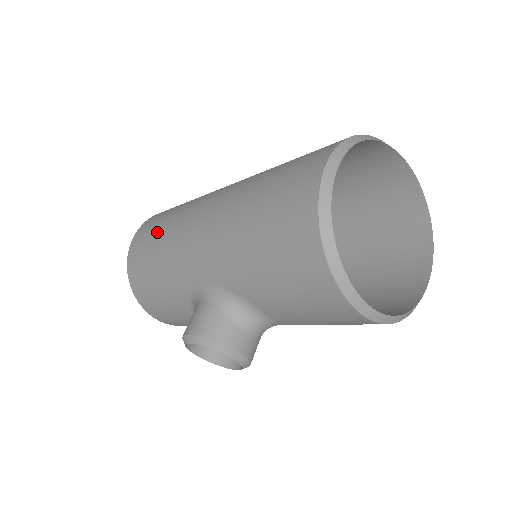
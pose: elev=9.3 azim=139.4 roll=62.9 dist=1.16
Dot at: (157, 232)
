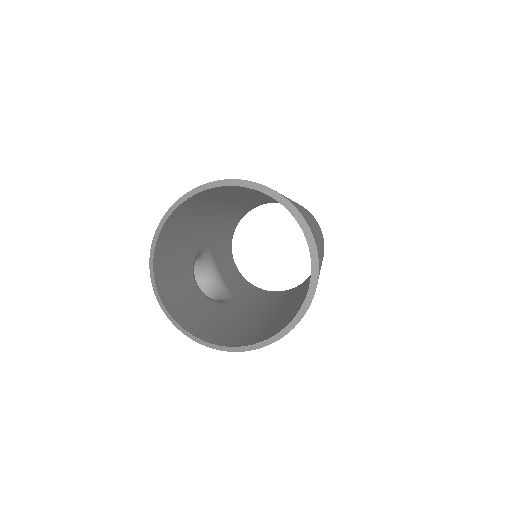
Dot at: occluded
